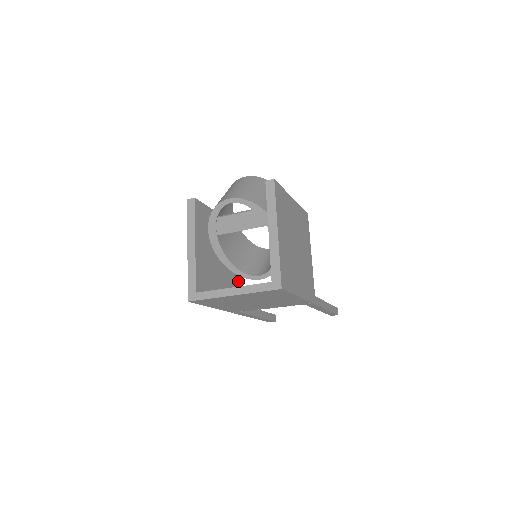
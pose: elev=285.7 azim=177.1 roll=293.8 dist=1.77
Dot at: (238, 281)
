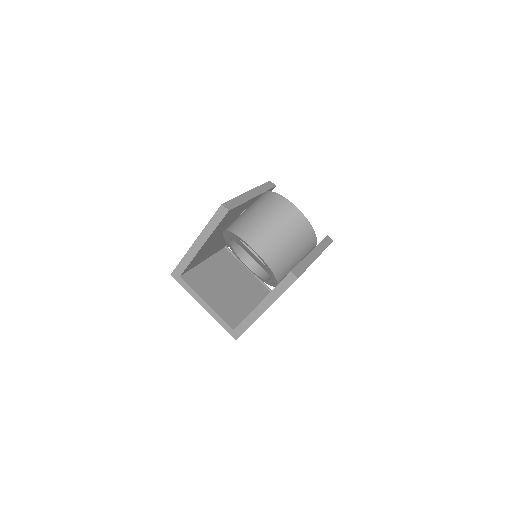
Dot at: occluded
